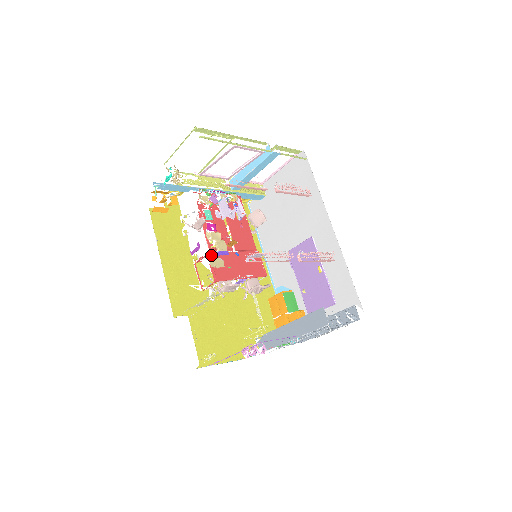
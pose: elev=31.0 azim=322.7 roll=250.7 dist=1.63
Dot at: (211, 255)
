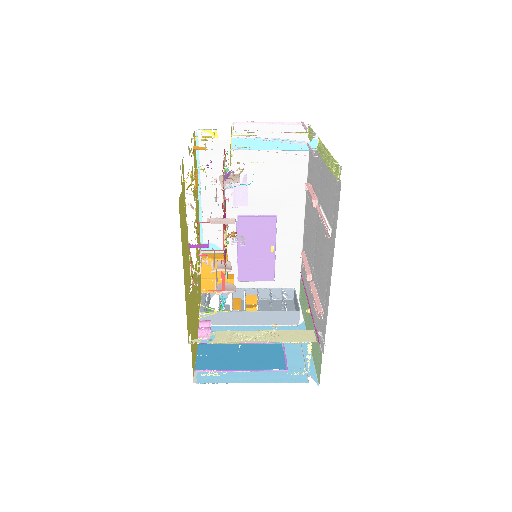
Dot at: (224, 260)
